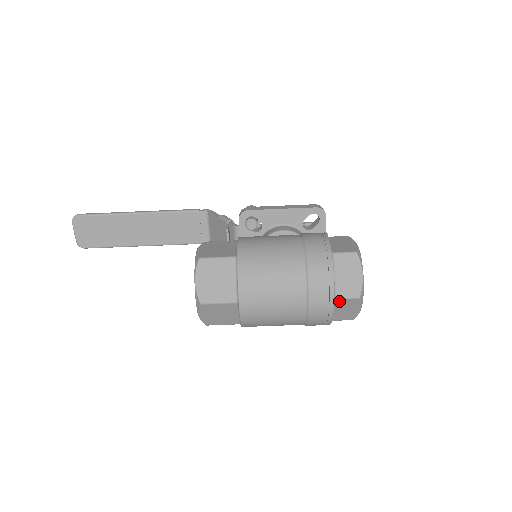
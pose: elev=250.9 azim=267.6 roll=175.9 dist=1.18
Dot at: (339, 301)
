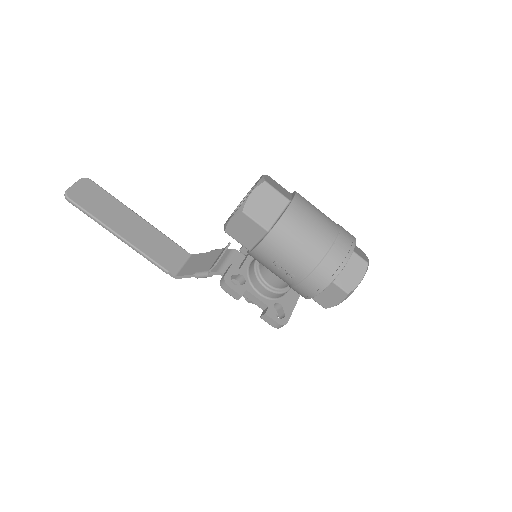
Dot at: (354, 256)
